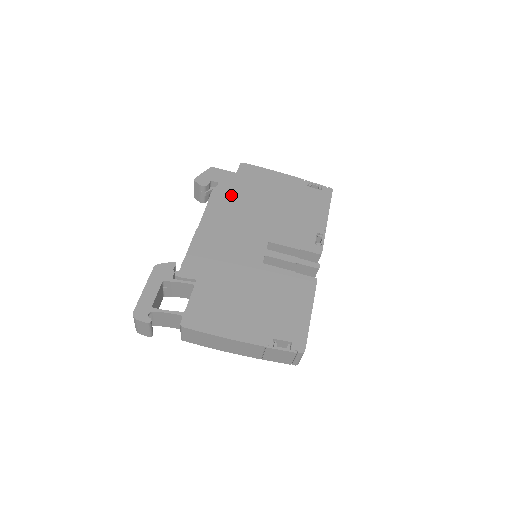
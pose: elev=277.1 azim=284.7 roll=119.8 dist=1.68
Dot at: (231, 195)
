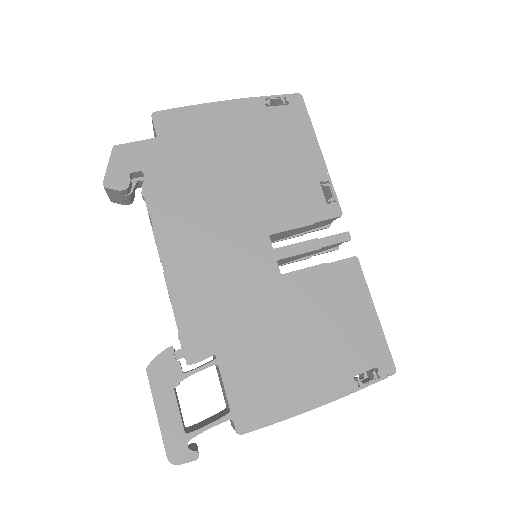
Dot at: (174, 184)
